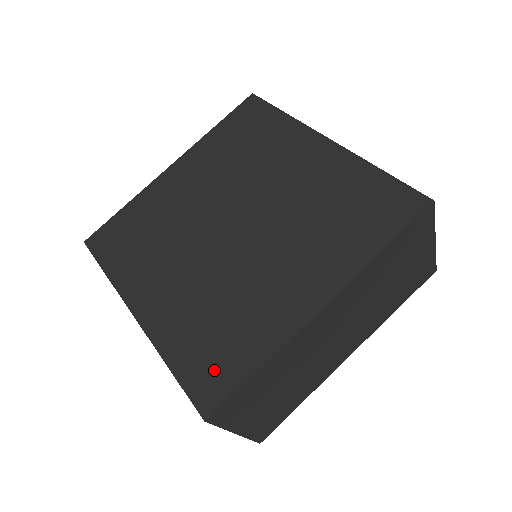
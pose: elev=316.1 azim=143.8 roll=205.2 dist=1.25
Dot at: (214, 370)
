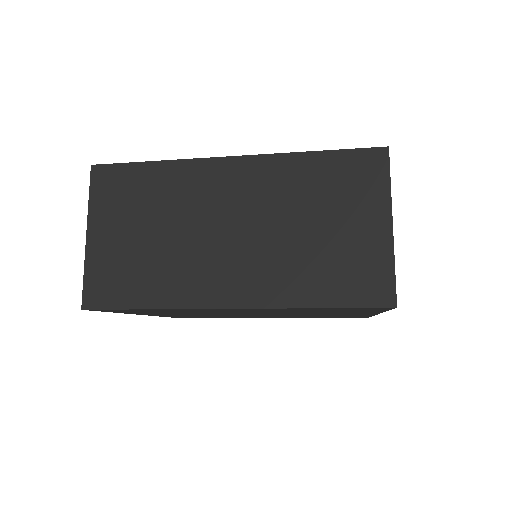
Dot at: occluded
